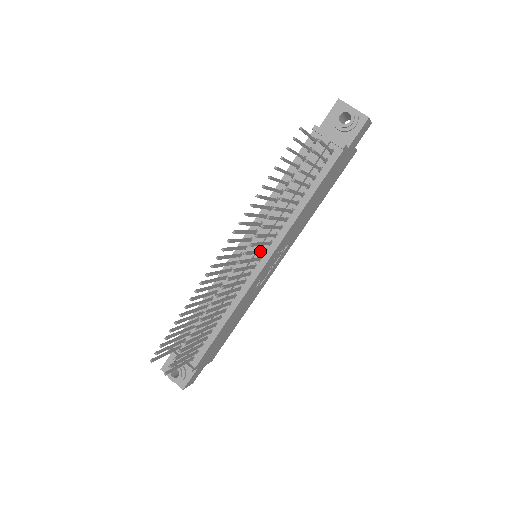
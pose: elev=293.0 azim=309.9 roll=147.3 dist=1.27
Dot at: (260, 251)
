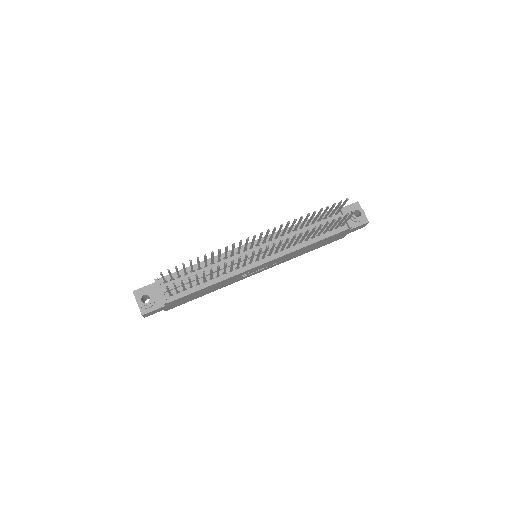
Dot at: occluded
